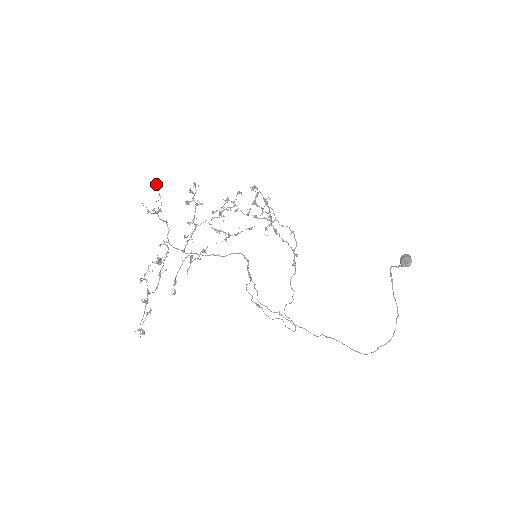
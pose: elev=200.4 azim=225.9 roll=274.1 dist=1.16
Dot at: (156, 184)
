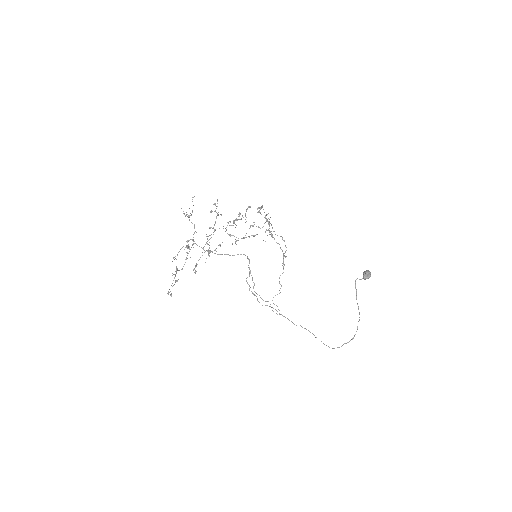
Dot at: occluded
